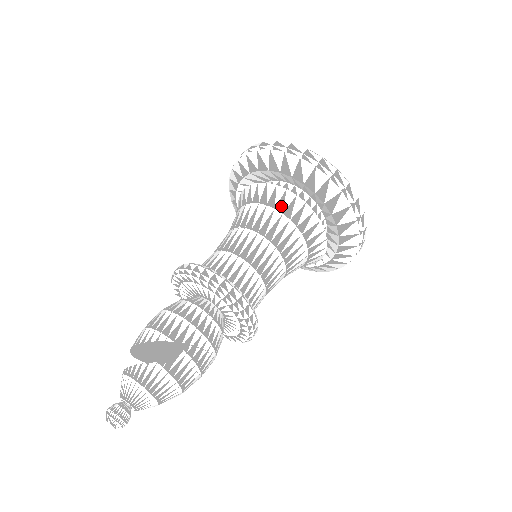
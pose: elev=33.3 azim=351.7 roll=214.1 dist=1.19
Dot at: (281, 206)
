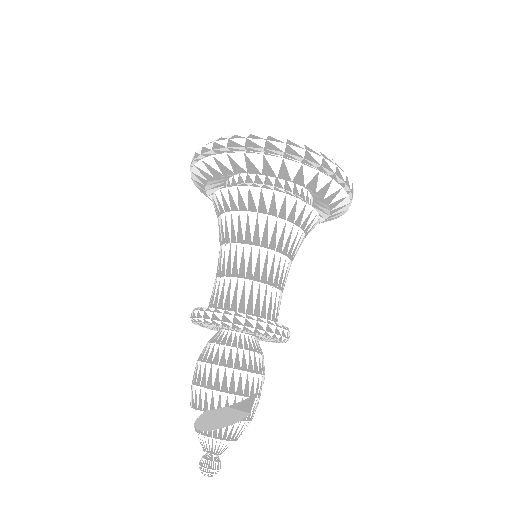
Dot at: (292, 217)
